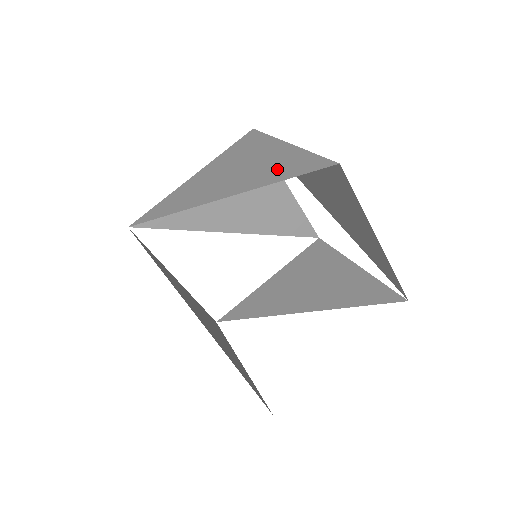
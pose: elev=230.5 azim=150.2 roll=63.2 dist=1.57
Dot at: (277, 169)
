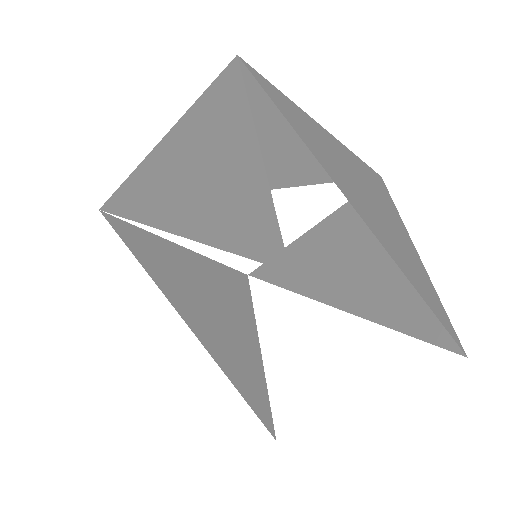
Dot at: (226, 209)
